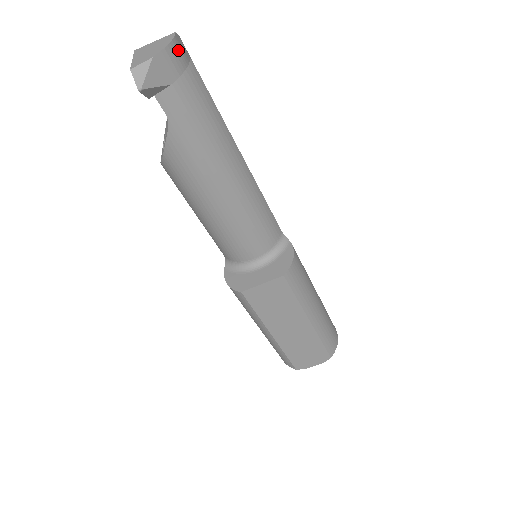
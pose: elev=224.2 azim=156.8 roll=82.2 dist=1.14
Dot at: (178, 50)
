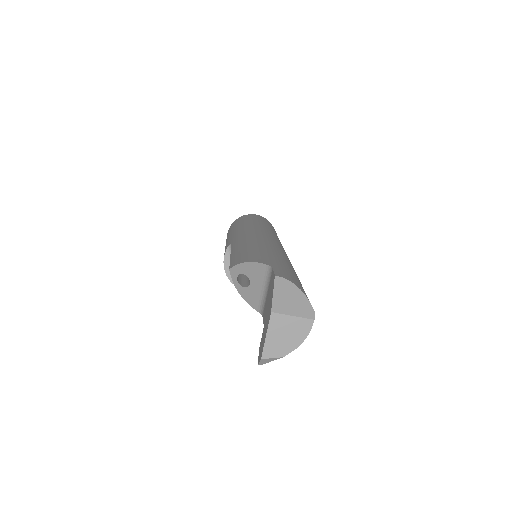
Dot at: occluded
